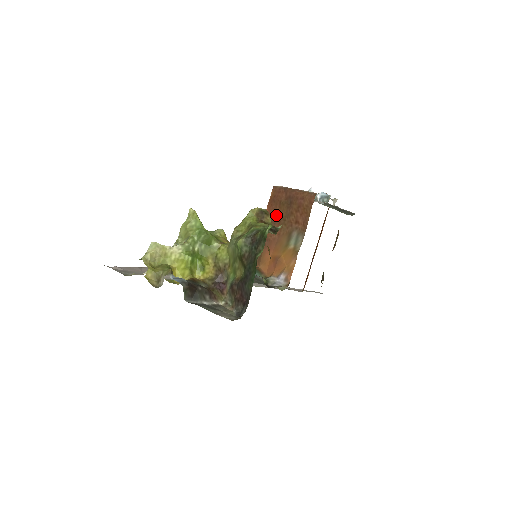
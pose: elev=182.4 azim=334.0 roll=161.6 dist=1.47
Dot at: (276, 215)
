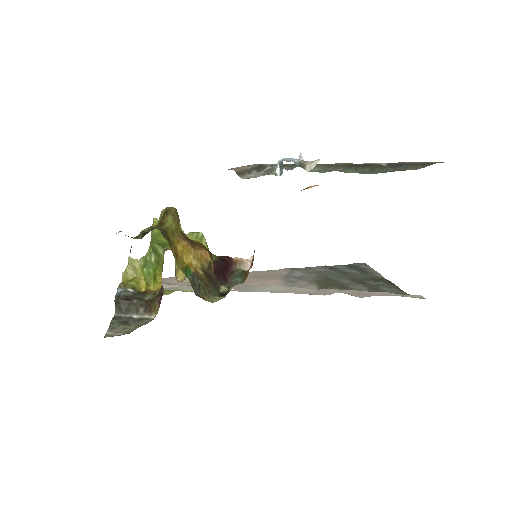
Dot at: occluded
